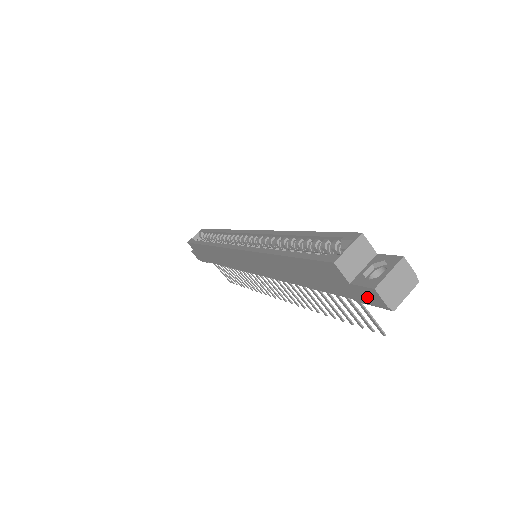
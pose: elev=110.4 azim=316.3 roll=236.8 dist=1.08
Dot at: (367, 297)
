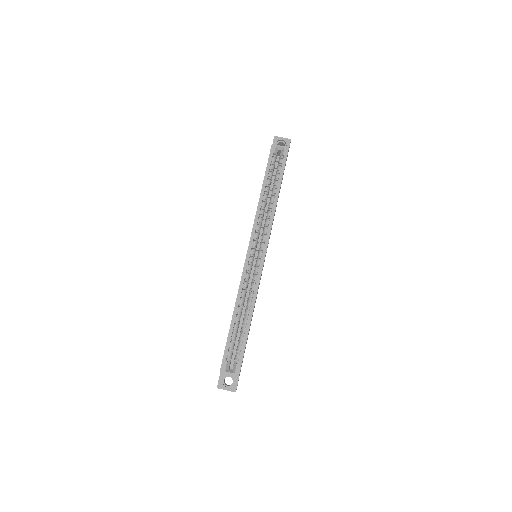
Dot at: occluded
